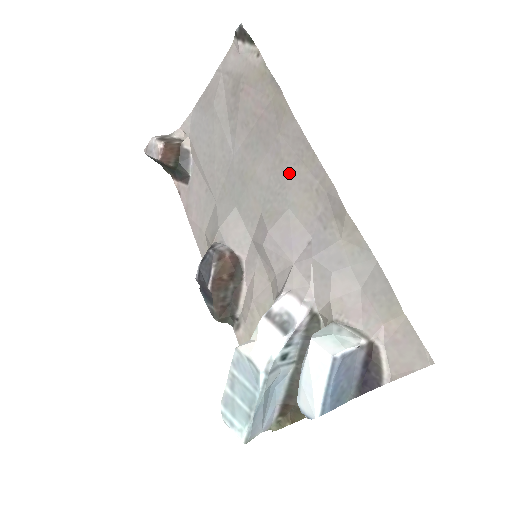
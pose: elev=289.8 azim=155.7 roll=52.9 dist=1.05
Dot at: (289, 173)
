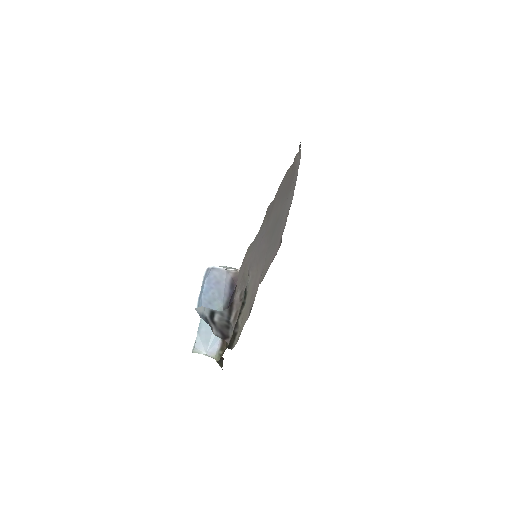
Dot at: (276, 204)
